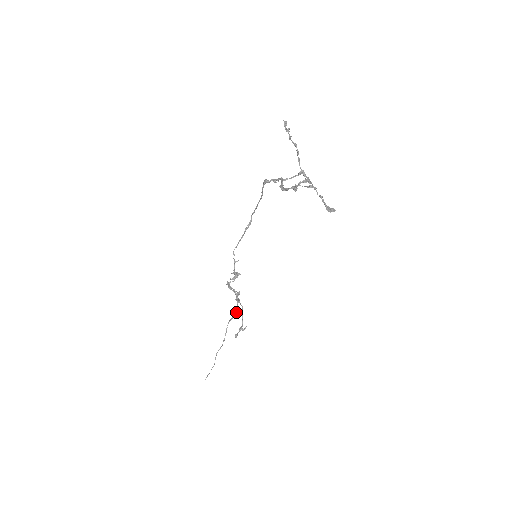
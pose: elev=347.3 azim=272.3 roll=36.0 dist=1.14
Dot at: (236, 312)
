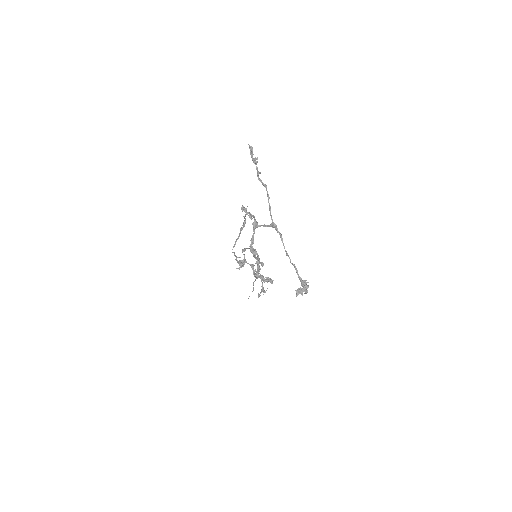
Dot at: (260, 263)
